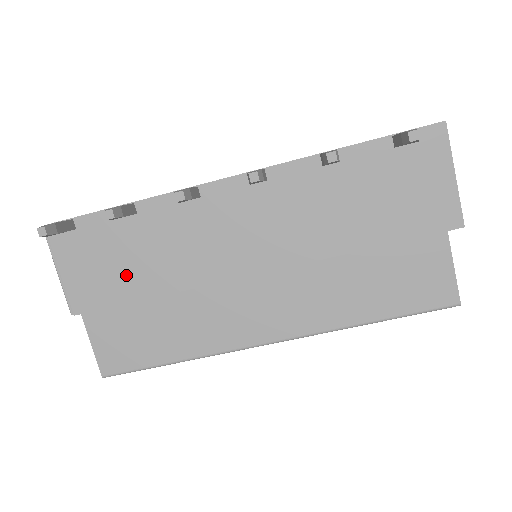
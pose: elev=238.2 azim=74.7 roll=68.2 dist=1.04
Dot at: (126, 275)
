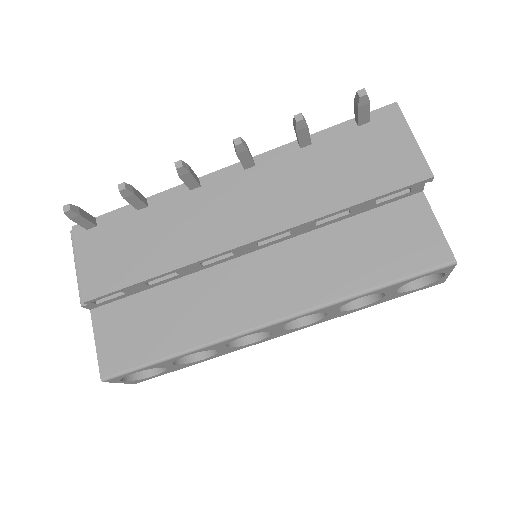
Dot at: (133, 259)
